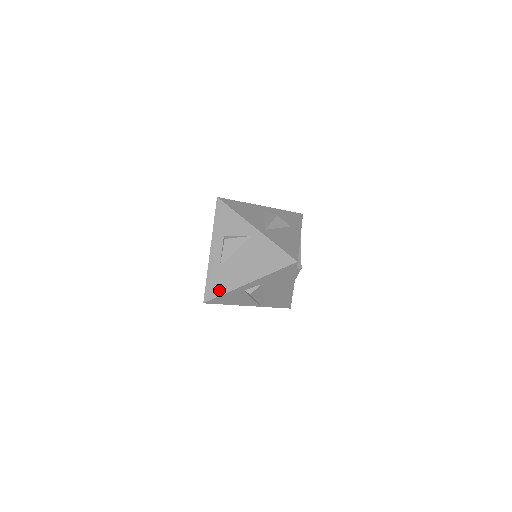
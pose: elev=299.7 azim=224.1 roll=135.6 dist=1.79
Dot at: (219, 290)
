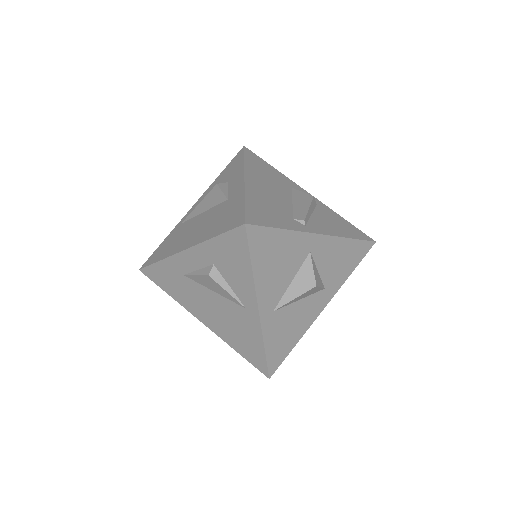
Dot at: (165, 286)
